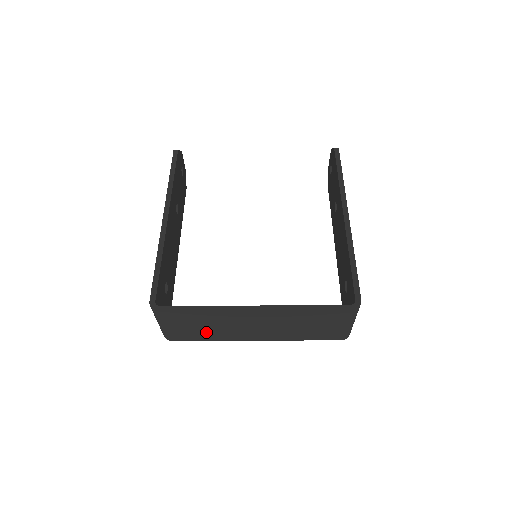
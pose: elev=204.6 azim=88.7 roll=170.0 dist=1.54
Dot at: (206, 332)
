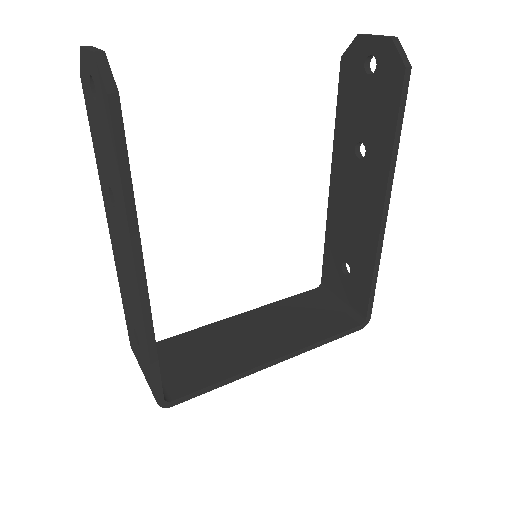
Dot at: occluded
